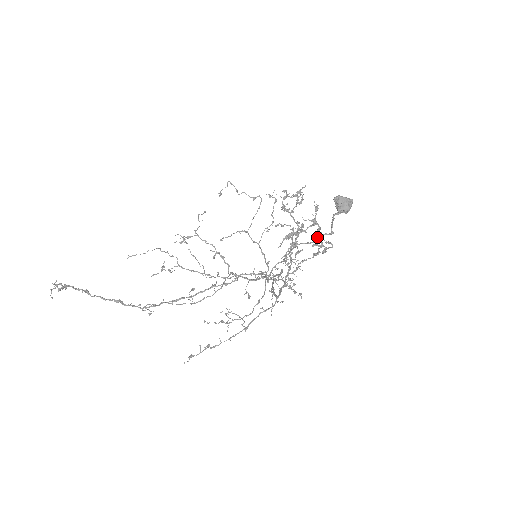
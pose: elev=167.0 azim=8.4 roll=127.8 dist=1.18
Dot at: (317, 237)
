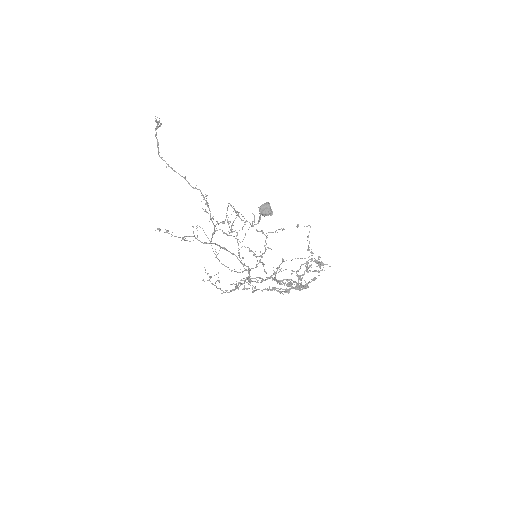
Dot at: (246, 221)
